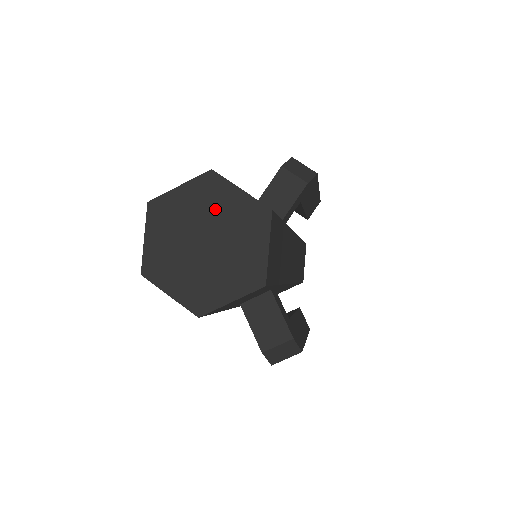
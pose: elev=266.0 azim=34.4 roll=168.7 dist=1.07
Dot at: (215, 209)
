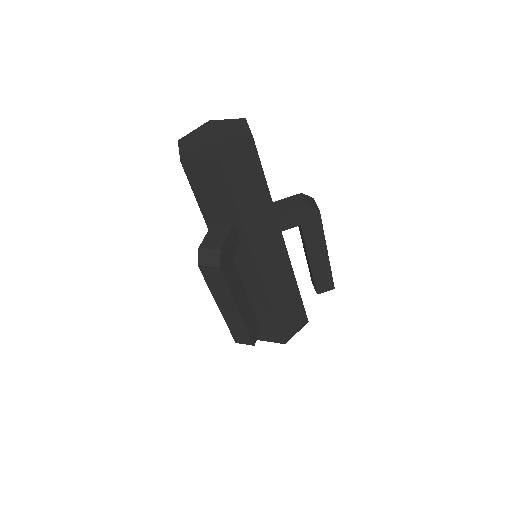
Dot at: (231, 130)
